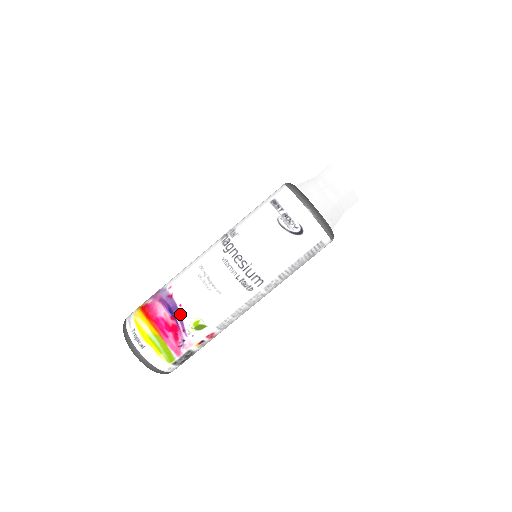
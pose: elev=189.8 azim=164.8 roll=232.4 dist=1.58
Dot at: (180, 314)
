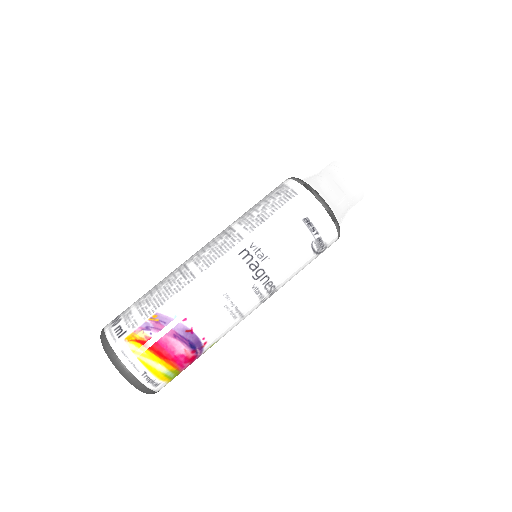
Dot at: (202, 346)
